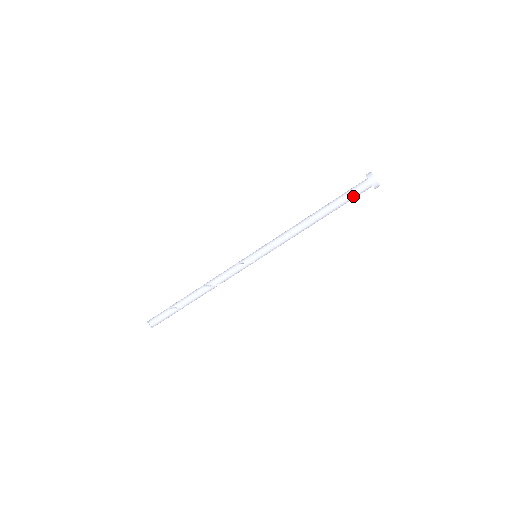
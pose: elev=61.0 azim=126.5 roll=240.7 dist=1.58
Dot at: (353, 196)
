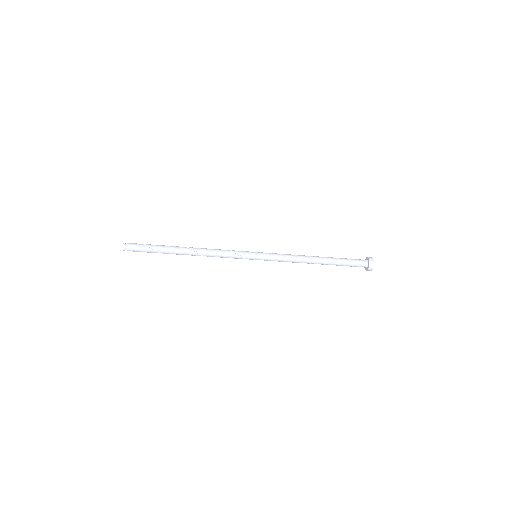
Dot at: (350, 266)
